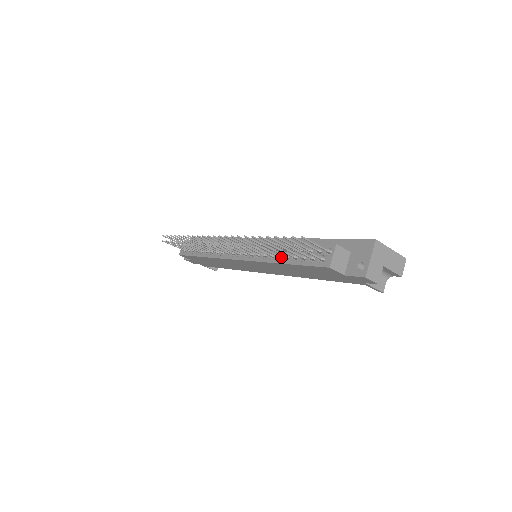
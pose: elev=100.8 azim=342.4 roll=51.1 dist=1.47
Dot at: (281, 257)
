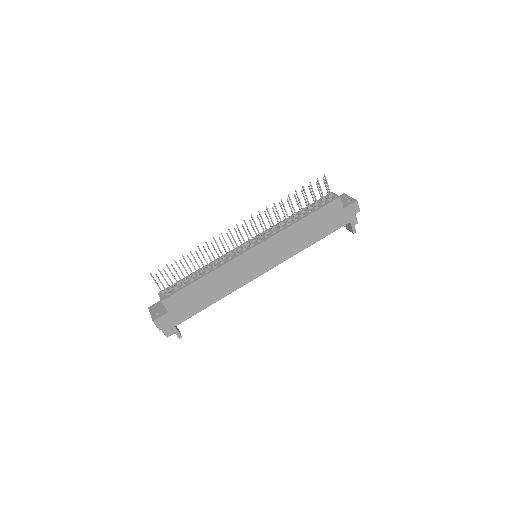
Dot at: (297, 218)
